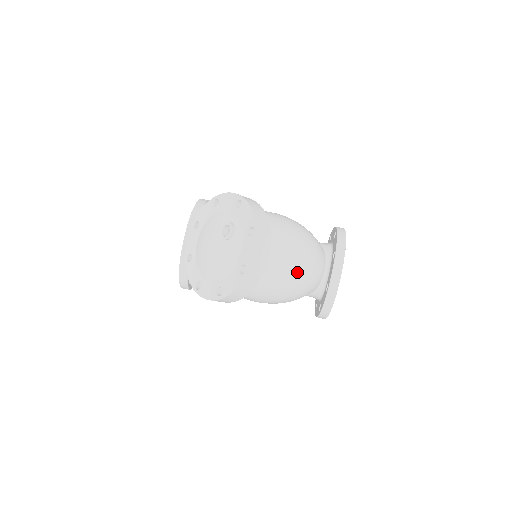
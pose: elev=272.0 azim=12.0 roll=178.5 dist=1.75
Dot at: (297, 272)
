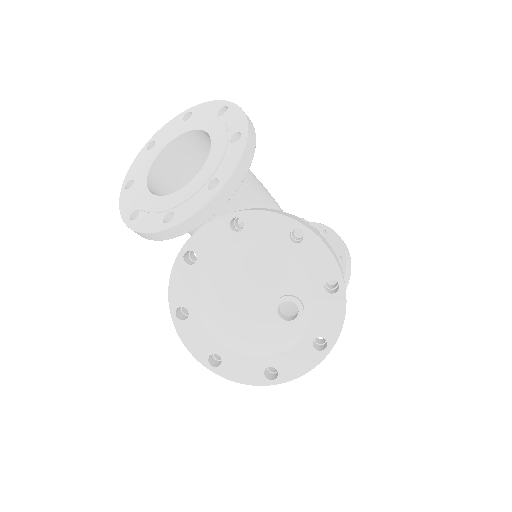
Dot at: occluded
